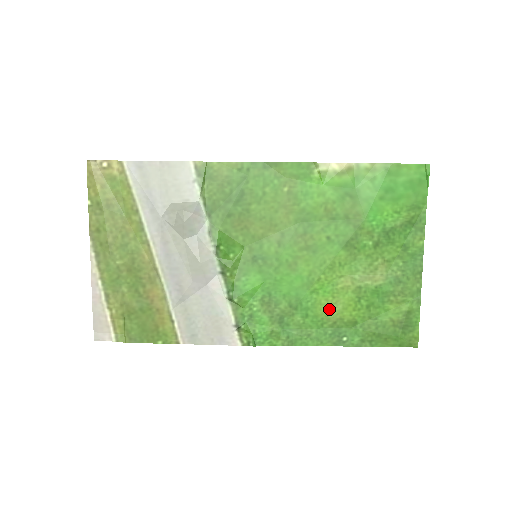
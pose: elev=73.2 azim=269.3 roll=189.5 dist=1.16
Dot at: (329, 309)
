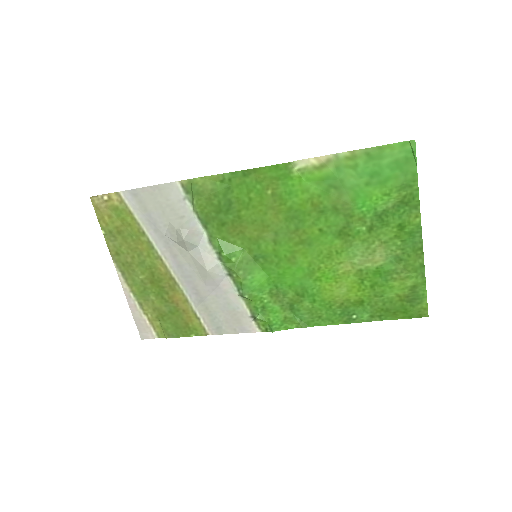
Dot at: (334, 293)
